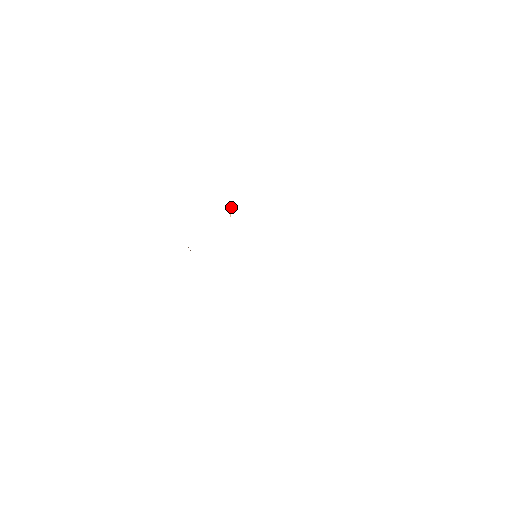
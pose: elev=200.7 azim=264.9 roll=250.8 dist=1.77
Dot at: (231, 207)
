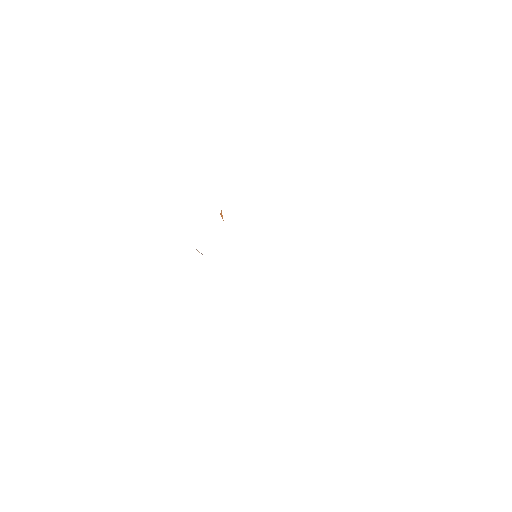
Dot at: (221, 213)
